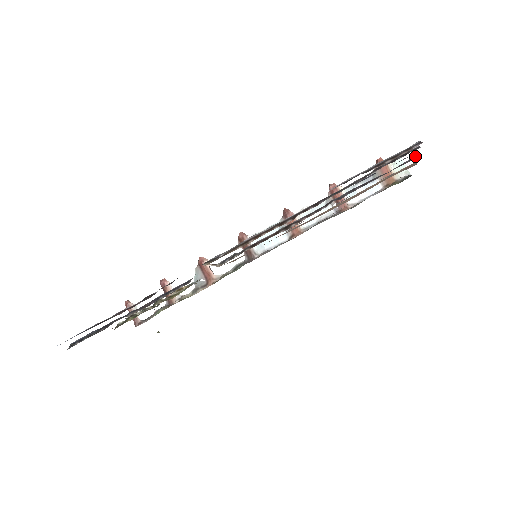
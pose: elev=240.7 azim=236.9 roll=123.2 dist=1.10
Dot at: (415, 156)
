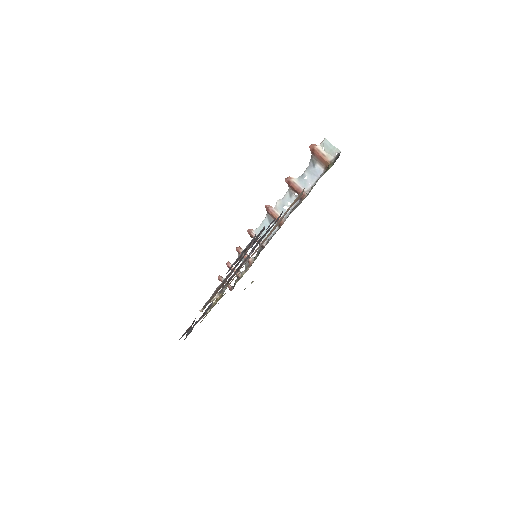
Dot at: (282, 212)
